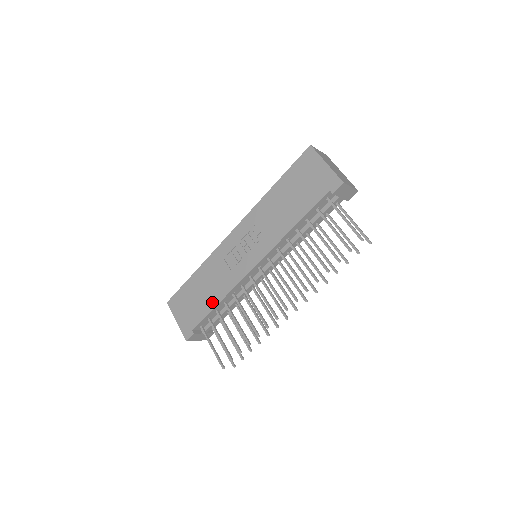
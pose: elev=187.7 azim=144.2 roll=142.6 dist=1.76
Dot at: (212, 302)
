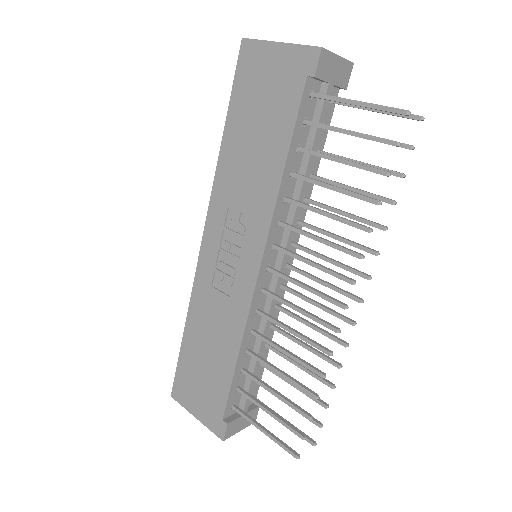
Dot at: (228, 361)
